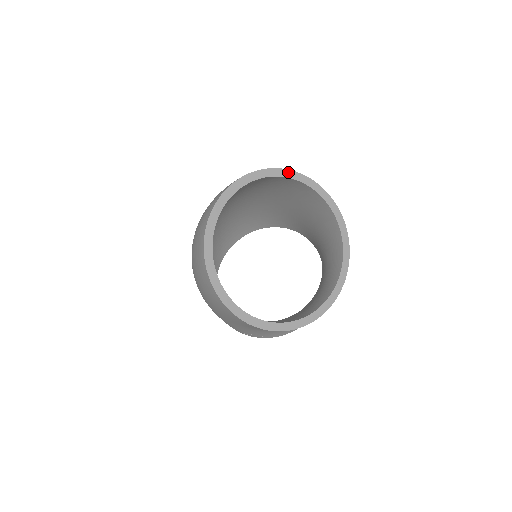
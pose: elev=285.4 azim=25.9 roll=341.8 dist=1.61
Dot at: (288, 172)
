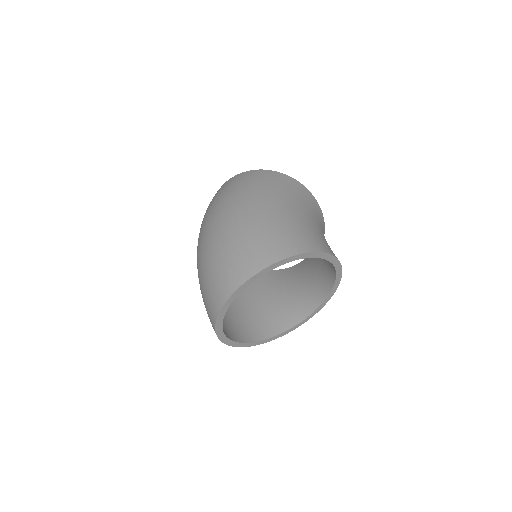
Dot at: (289, 259)
